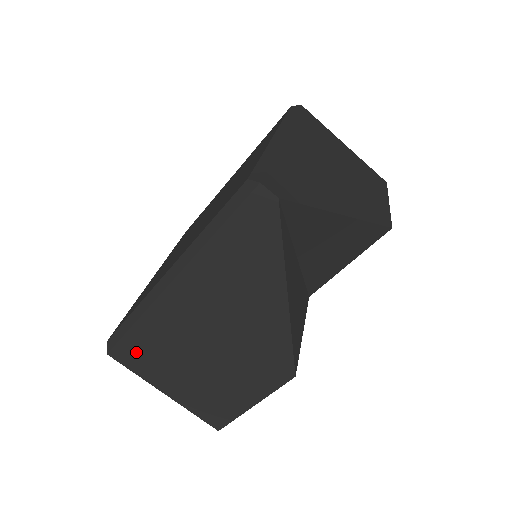
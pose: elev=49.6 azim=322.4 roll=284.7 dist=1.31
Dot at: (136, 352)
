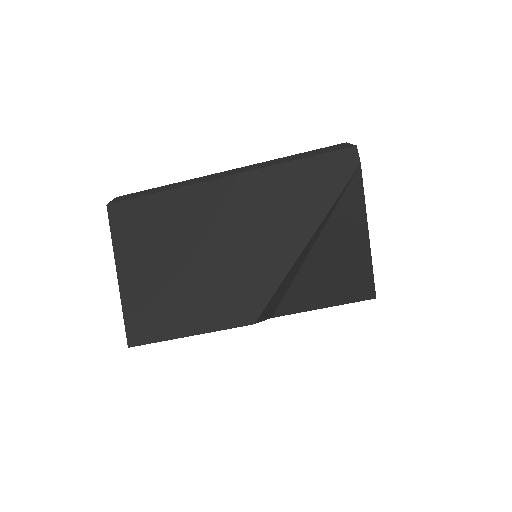
Dot at: (135, 218)
